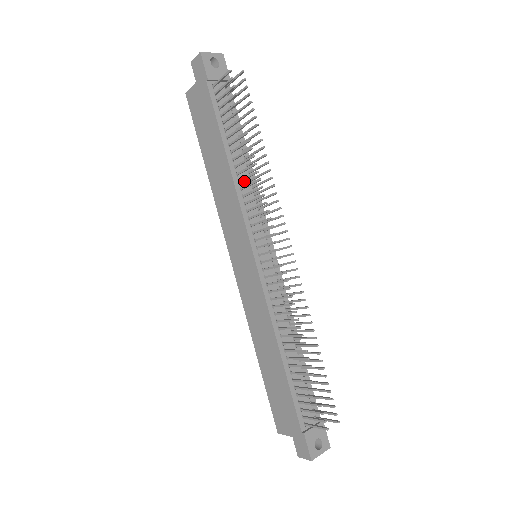
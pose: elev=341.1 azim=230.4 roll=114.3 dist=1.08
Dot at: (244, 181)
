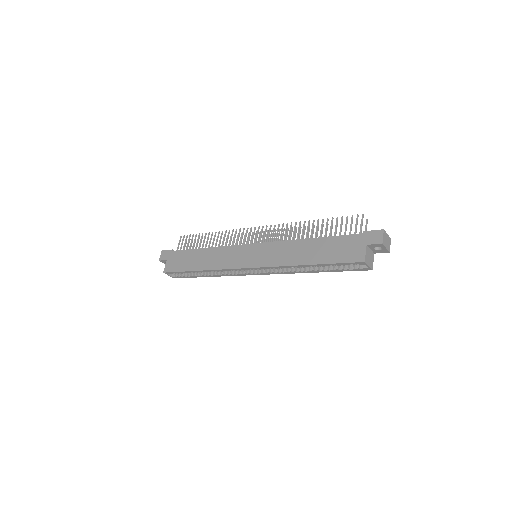
Dot at: occluded
